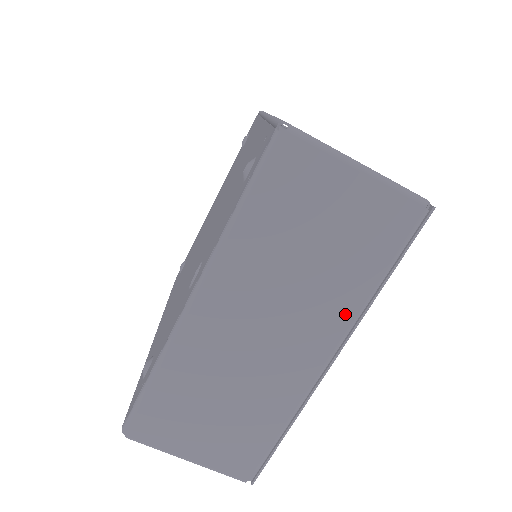
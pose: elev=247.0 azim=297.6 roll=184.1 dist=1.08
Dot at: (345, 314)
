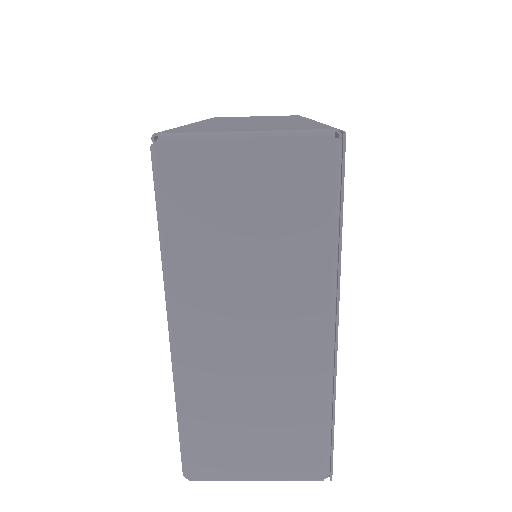
Dot at: (319, 281)
